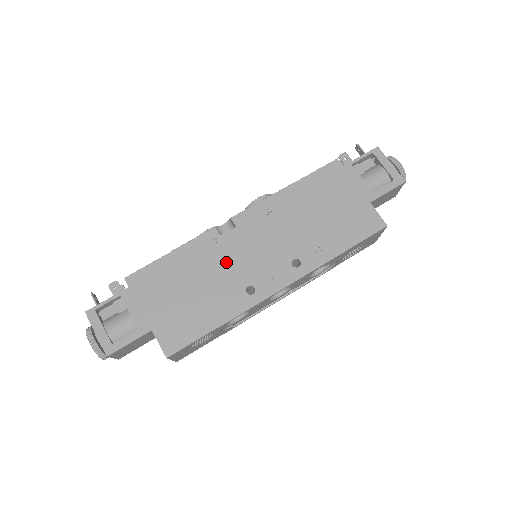
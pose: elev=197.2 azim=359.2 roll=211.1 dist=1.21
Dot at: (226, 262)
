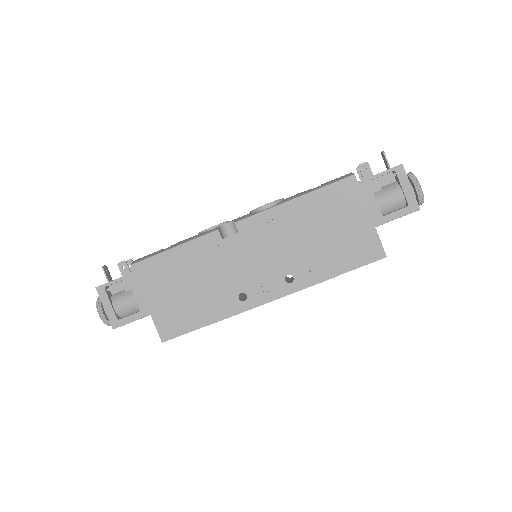
Dot at: (224, 266)
